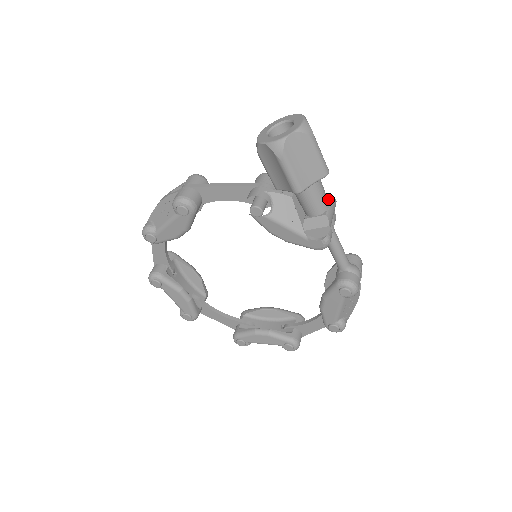
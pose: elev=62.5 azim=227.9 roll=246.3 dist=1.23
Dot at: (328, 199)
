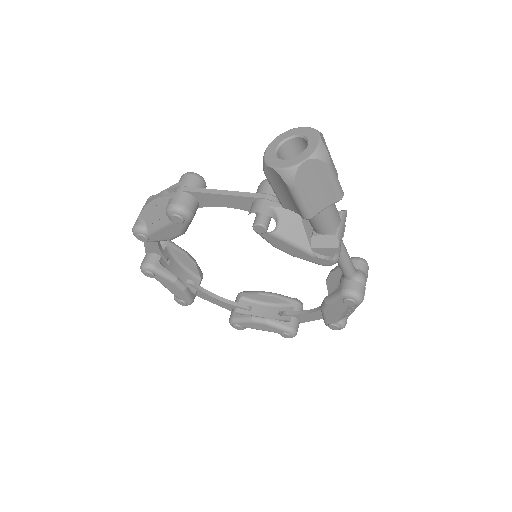
Dot at: (339, 212)
